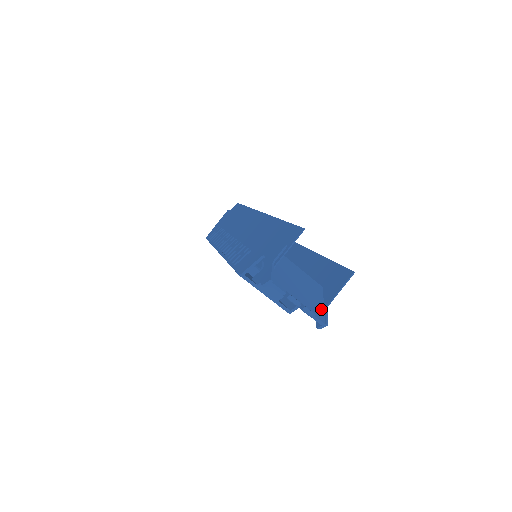
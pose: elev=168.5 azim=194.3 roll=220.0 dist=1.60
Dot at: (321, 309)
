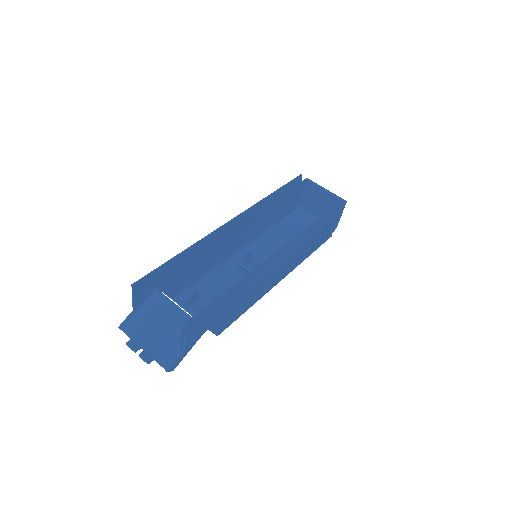
Dot at: (174, 353)
